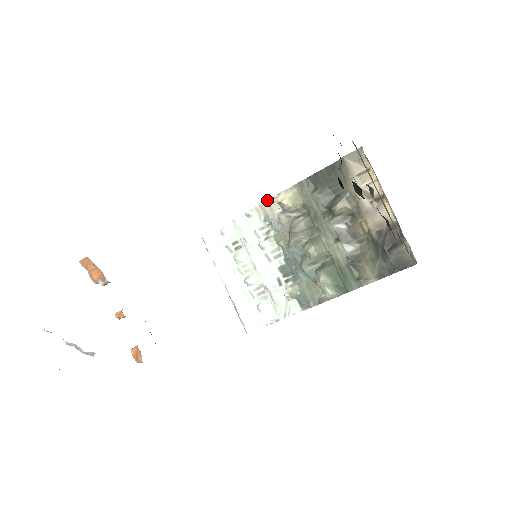
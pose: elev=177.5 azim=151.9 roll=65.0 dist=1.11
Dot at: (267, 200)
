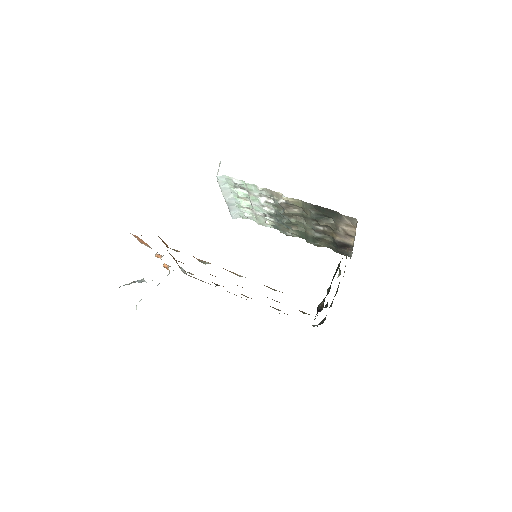
Dot at: (277, 192)
